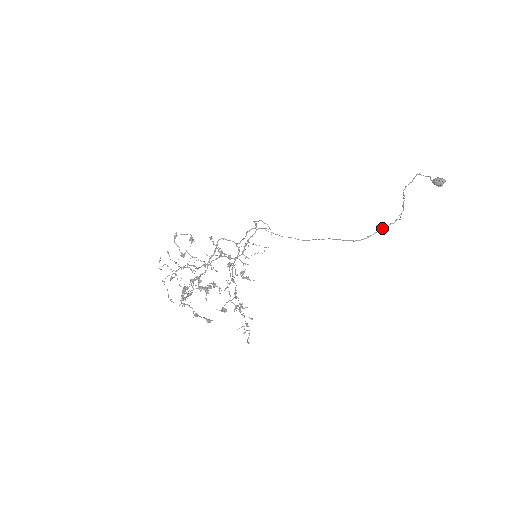
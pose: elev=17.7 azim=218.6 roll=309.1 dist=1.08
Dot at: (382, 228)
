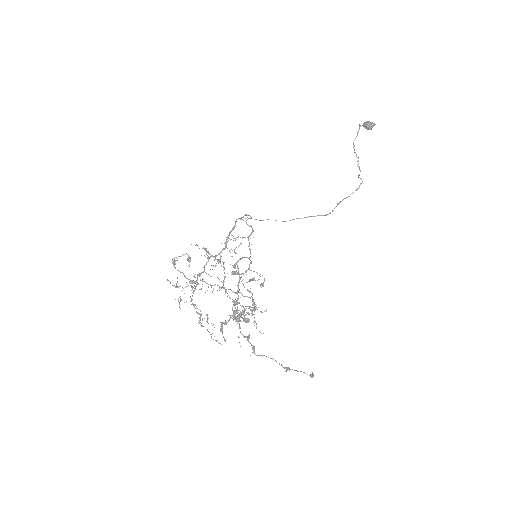
Dot at: occluded
